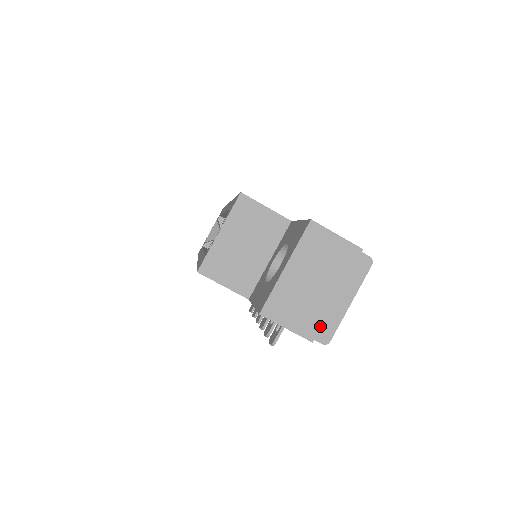
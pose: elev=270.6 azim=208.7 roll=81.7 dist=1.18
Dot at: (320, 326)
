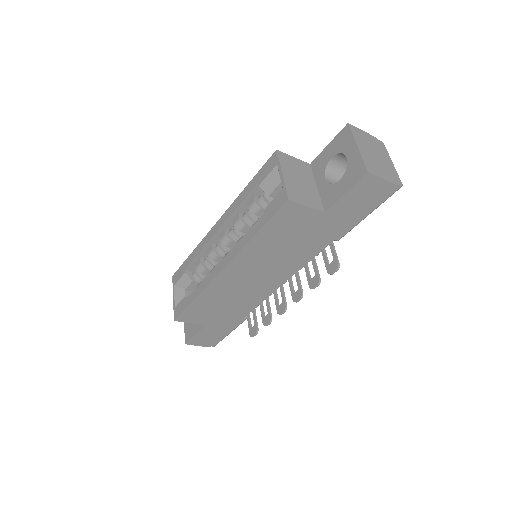
Dot at: (393, 176)
